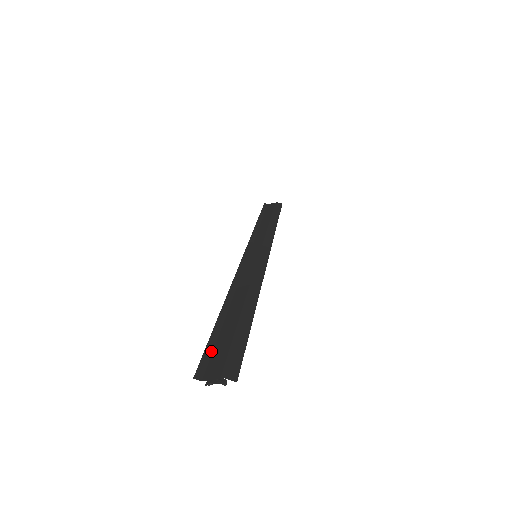
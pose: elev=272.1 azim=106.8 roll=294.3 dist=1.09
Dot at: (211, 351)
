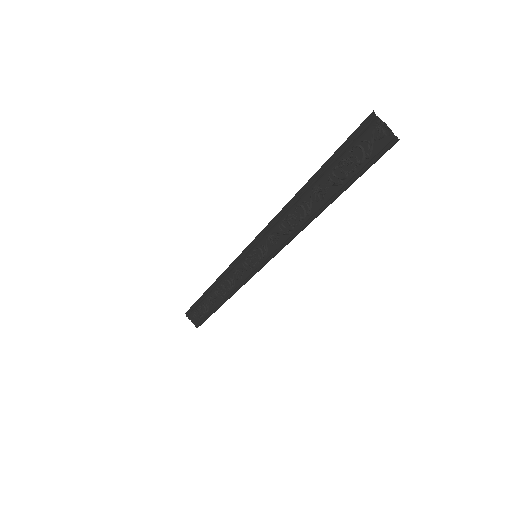
Dot at: (354, 143)
